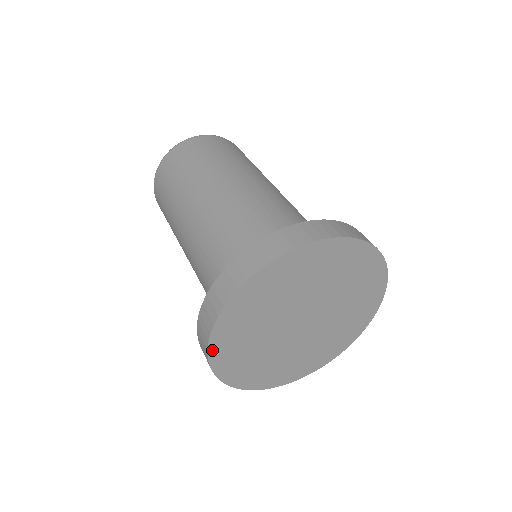
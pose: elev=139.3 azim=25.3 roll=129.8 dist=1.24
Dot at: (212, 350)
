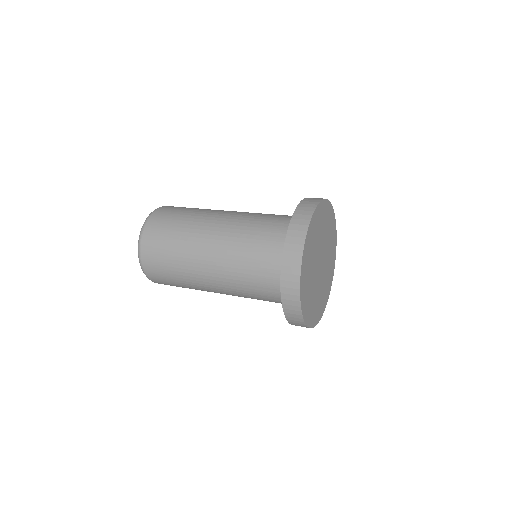
Dot at: (301, 296)
